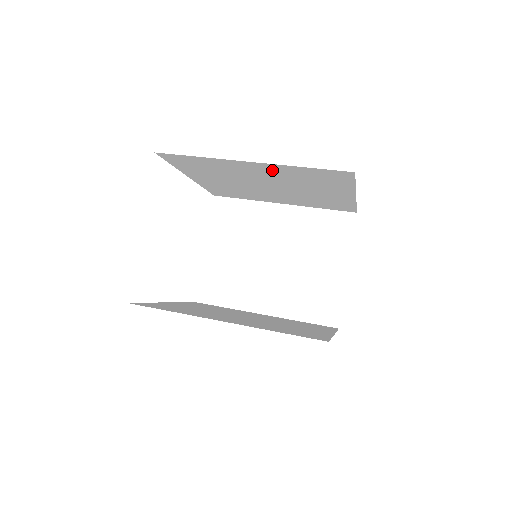
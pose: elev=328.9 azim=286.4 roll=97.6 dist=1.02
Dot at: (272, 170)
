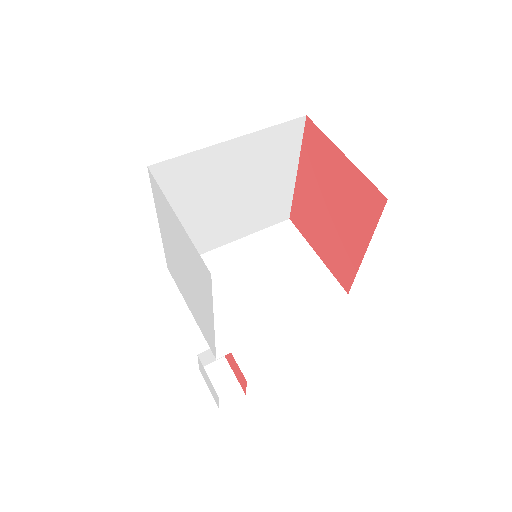
Dot at: (246, 150)
